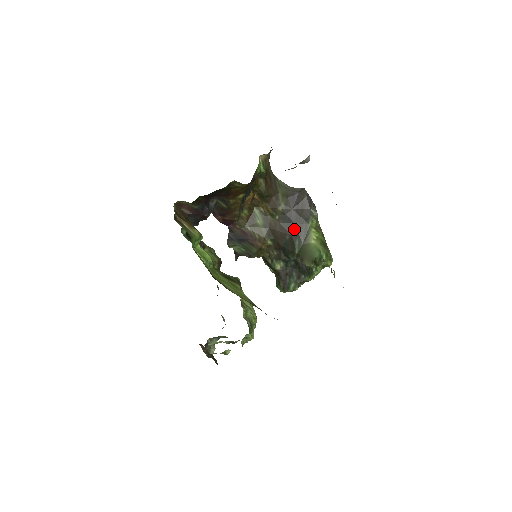
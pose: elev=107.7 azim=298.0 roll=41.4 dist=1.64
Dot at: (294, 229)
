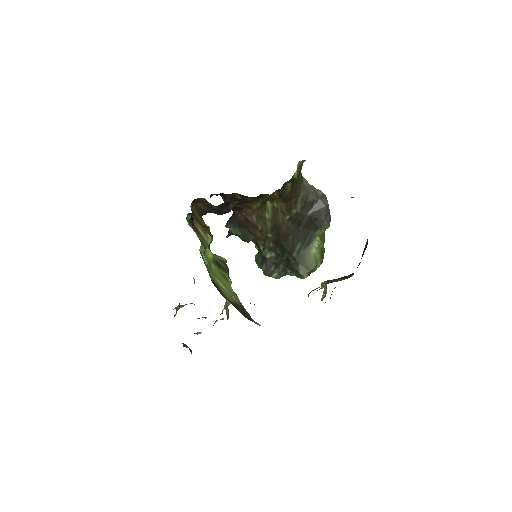
Dot at: (300, 233)
